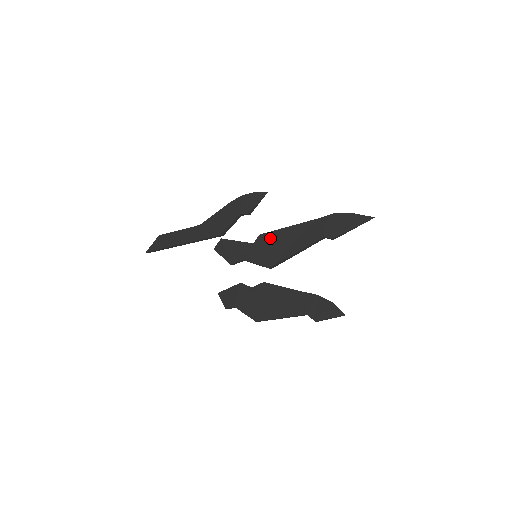
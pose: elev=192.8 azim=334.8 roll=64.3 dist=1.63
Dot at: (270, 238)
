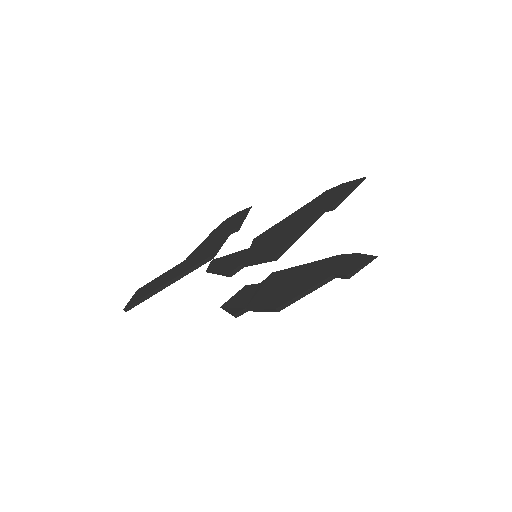
Dot at: (267, 235)
